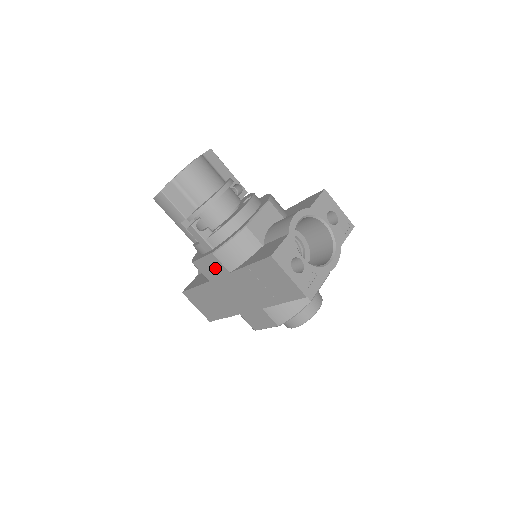
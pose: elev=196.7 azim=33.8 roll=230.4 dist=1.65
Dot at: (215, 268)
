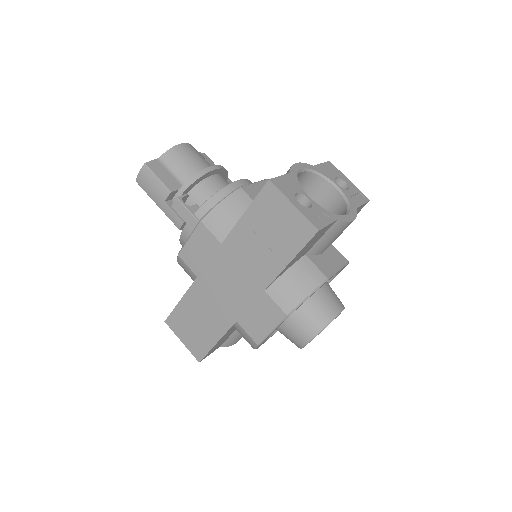
Dot at: (203, 246)
